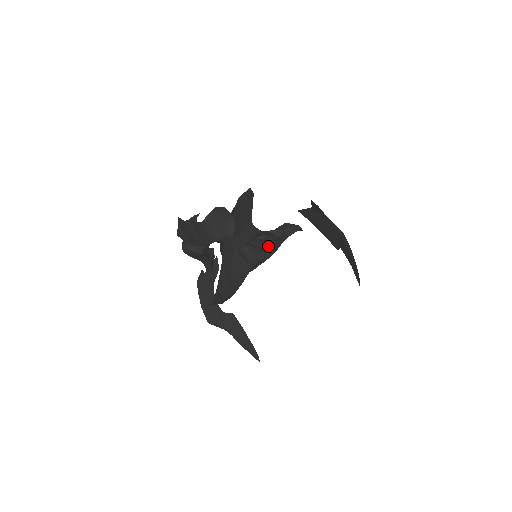
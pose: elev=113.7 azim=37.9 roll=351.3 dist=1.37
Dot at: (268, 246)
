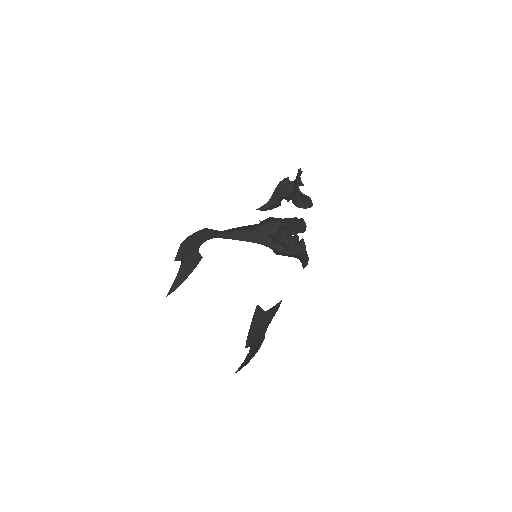
Dot at: (290, 245)
